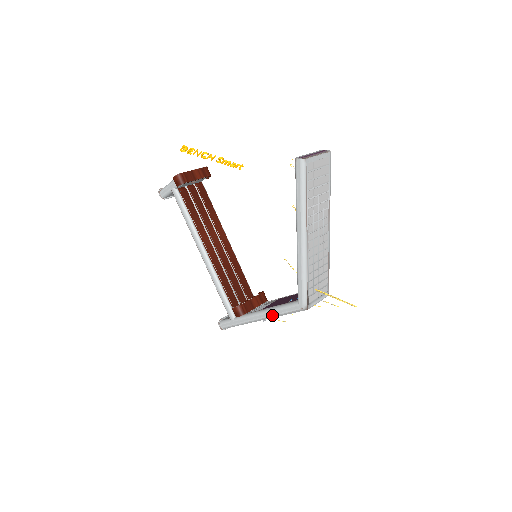
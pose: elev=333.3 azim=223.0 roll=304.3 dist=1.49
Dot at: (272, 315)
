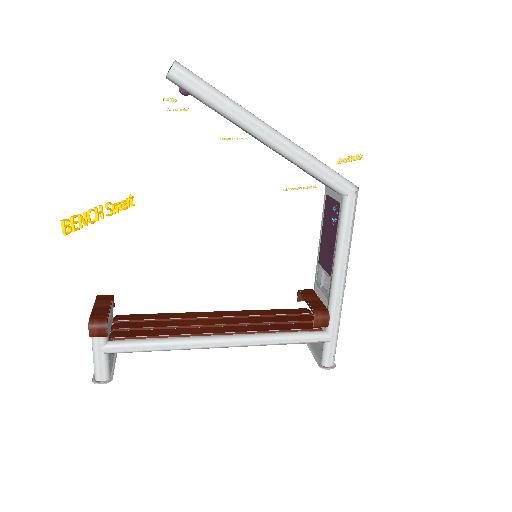
Dot at: (346, 254)
